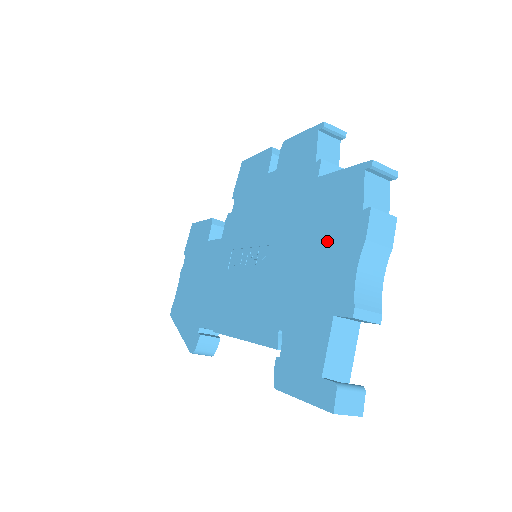
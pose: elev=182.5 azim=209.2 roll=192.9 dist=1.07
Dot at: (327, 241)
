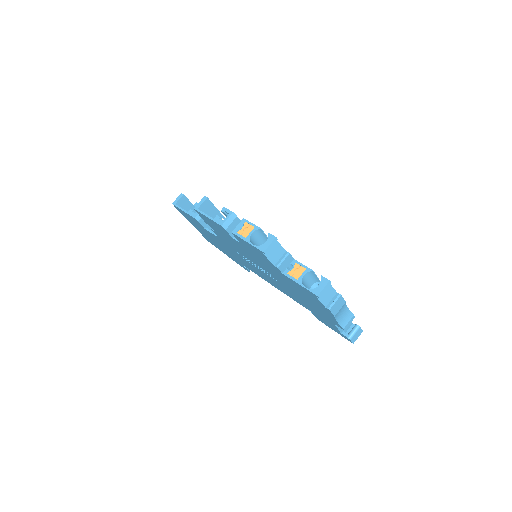
Dot at: (311, 301)
